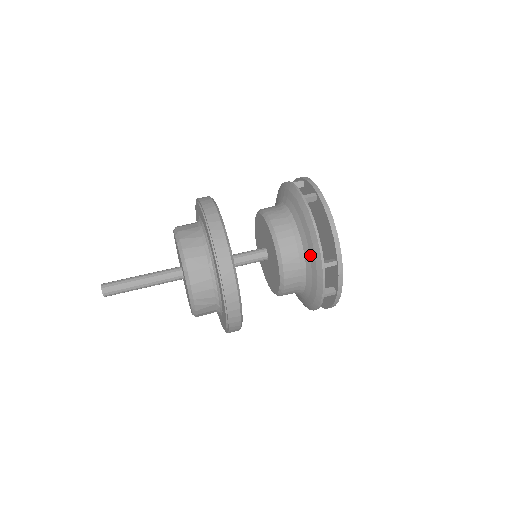
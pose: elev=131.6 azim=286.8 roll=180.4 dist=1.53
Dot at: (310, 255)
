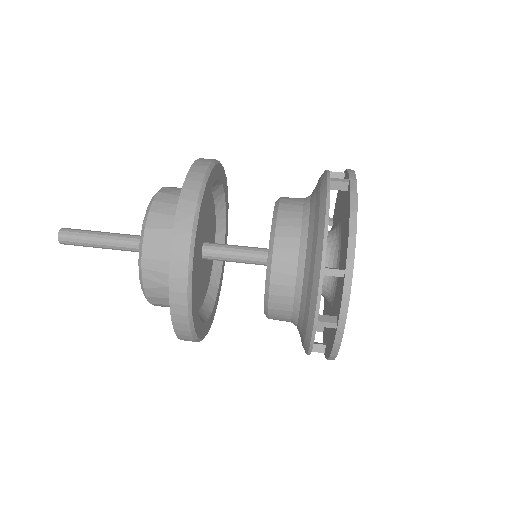
Dot at: (311, 255)
